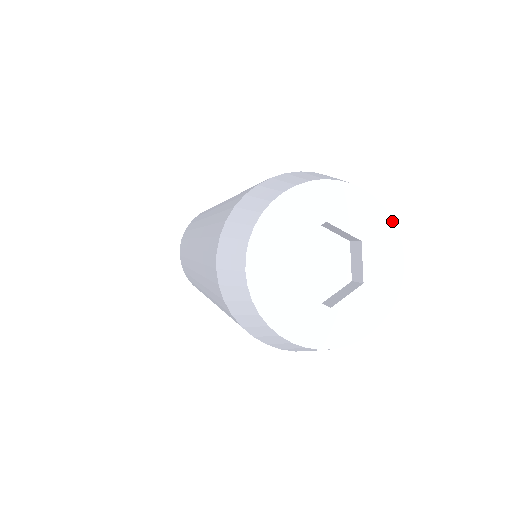
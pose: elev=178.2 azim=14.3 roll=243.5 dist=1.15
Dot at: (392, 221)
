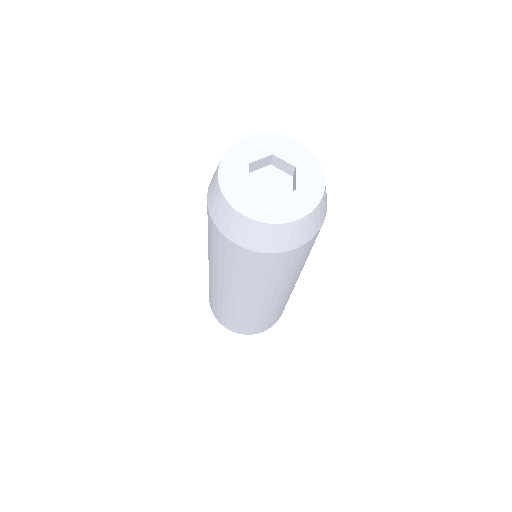
Dot at: (317, 159)
